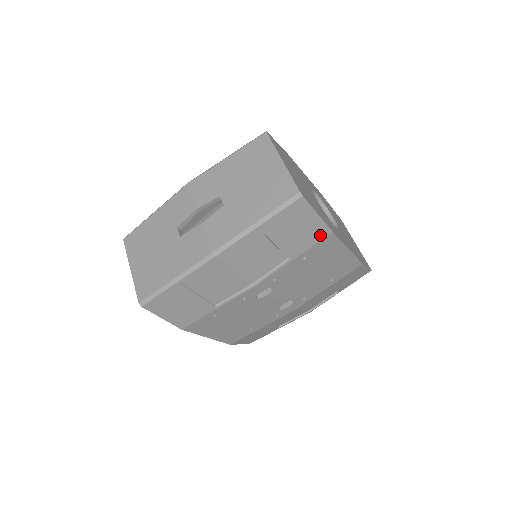
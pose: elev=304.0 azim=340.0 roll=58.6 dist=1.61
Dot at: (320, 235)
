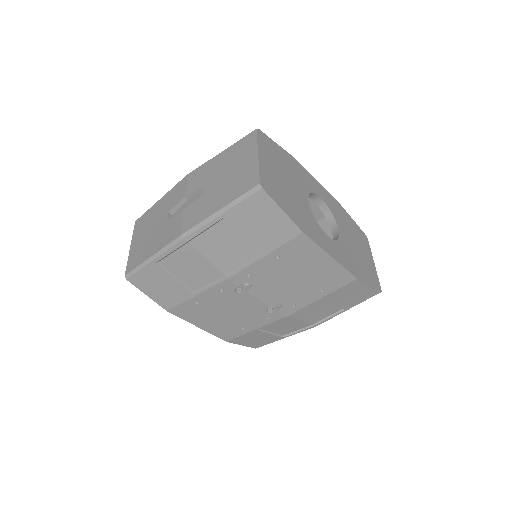
Dot at: (289, 234)
